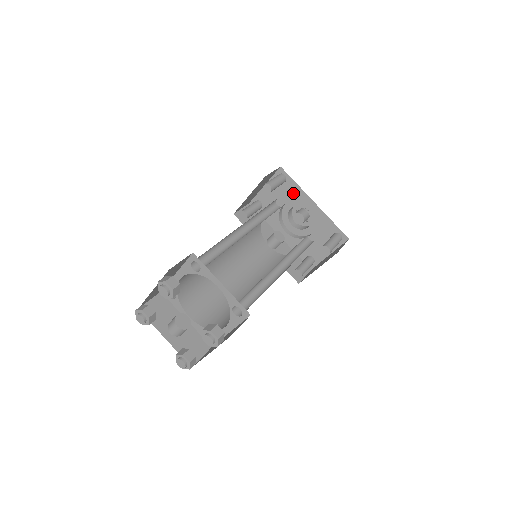
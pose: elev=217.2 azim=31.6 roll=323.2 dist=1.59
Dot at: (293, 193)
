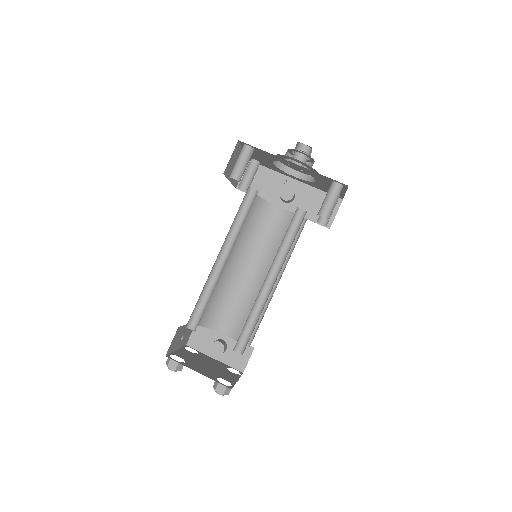
Dot at: (269, 156)
